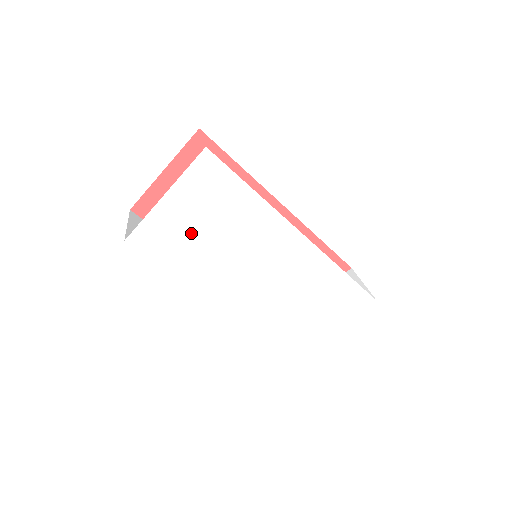
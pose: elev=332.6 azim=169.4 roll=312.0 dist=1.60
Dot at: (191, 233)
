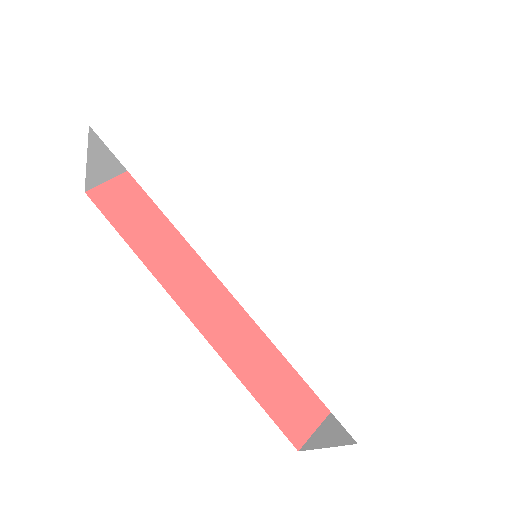
Dot at: (183, 147)
